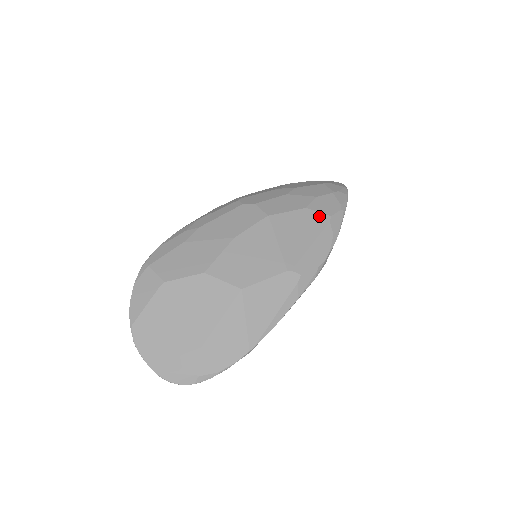
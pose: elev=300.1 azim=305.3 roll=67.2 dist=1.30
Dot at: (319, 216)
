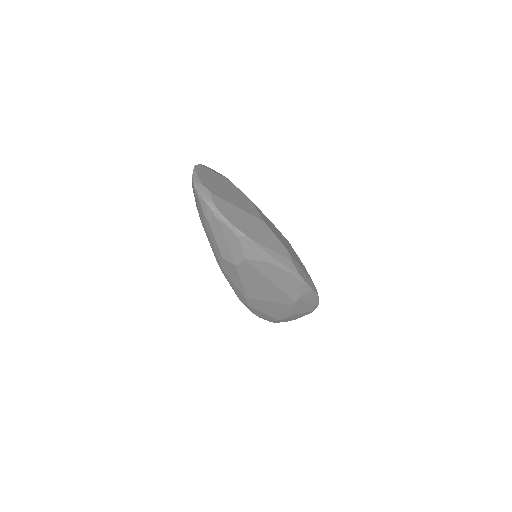
Dot at: (309, 275)
